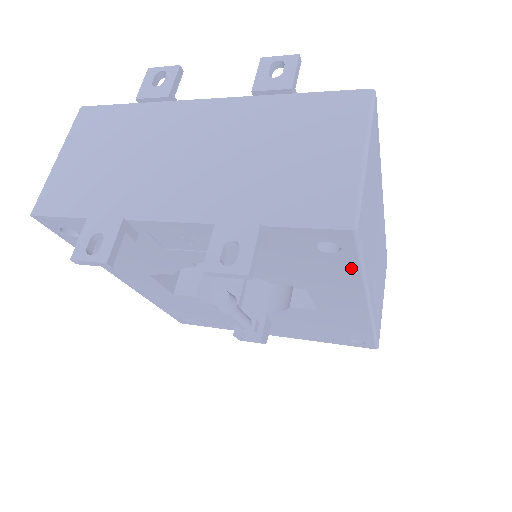
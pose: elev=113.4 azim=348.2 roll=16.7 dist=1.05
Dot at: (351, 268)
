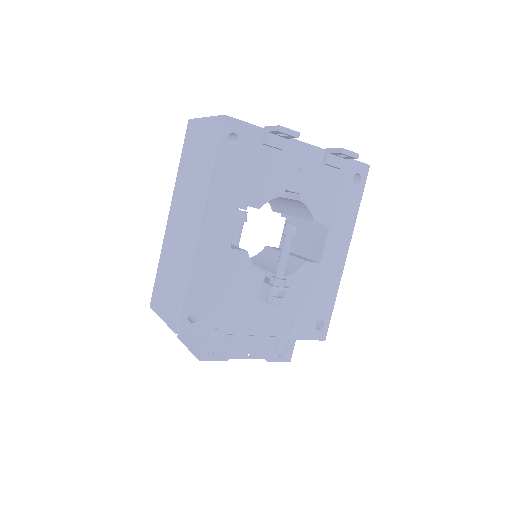
Dot at: (357, 201)
